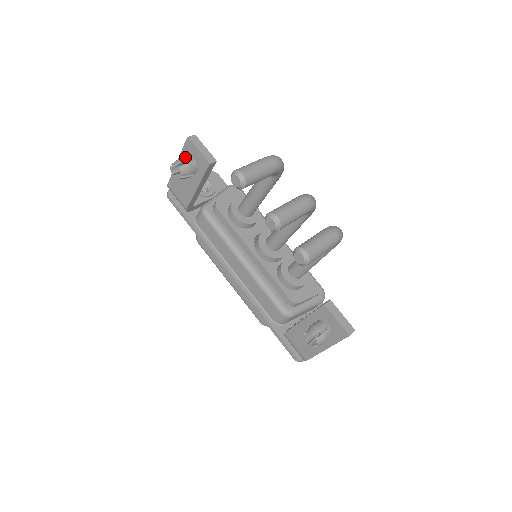
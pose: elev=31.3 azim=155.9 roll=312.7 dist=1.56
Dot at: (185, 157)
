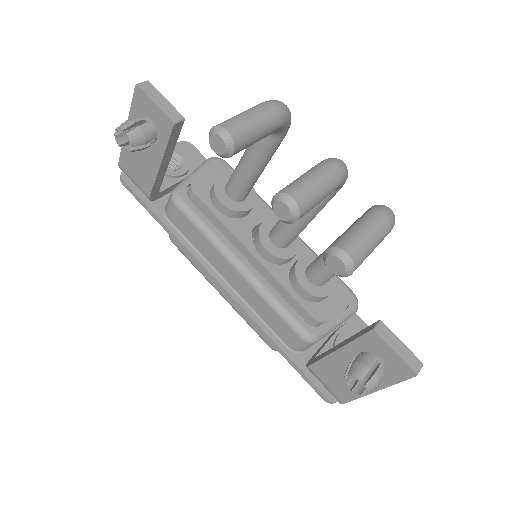
Dot at: (135, 117)
